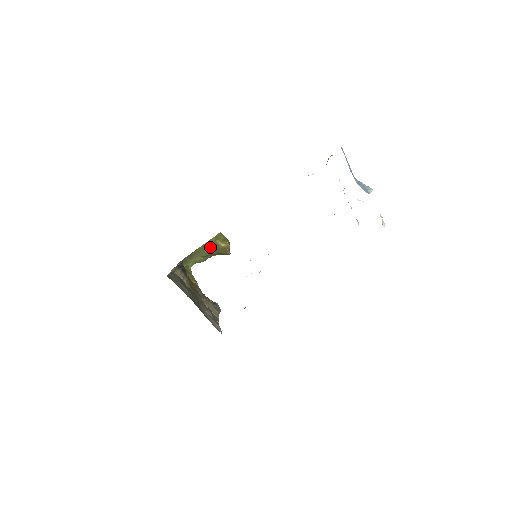
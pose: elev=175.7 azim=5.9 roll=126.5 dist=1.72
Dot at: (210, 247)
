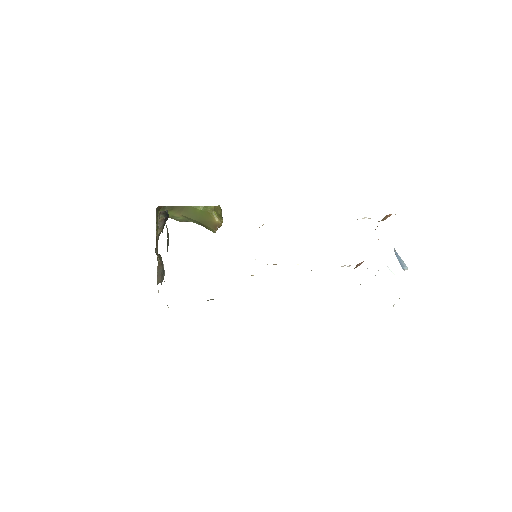
Dot at: (201, 213)
